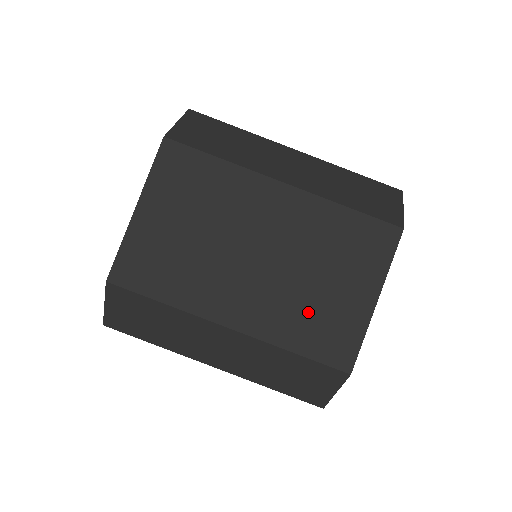
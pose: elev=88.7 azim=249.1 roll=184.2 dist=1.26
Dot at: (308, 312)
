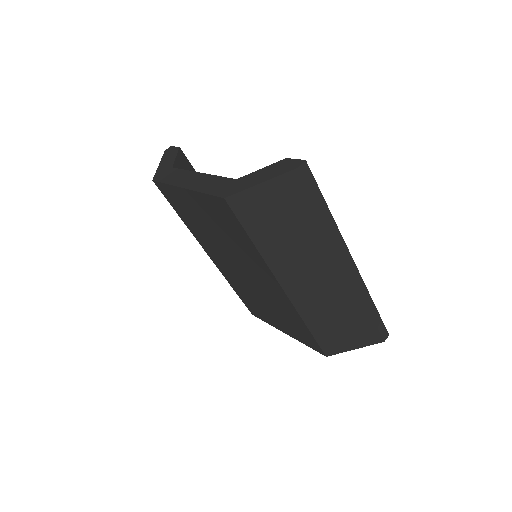
Dot at: (250, 298)
